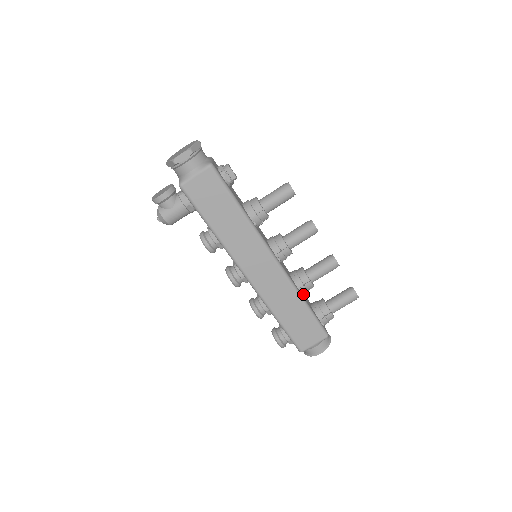
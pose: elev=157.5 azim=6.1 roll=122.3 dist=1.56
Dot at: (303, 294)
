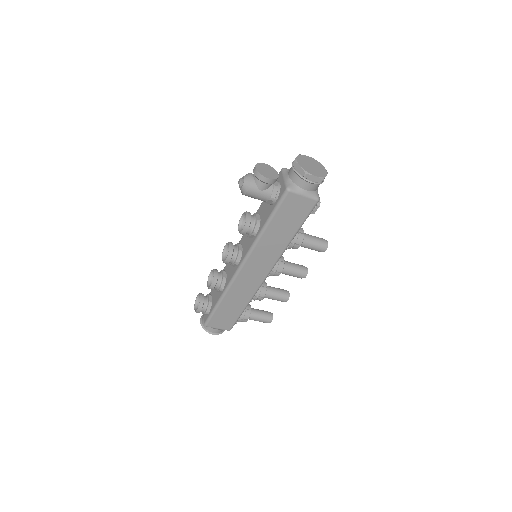
Dot at: (251, 301)
